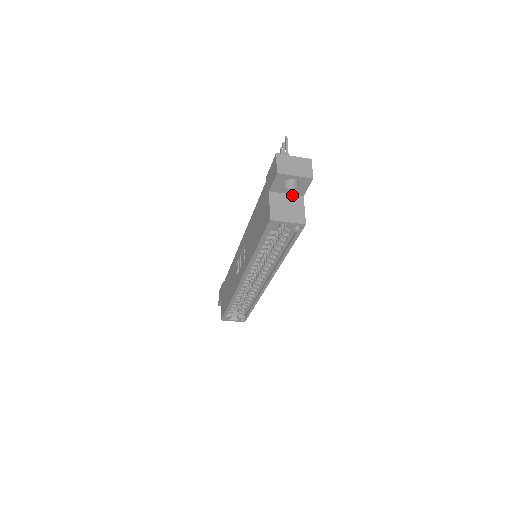
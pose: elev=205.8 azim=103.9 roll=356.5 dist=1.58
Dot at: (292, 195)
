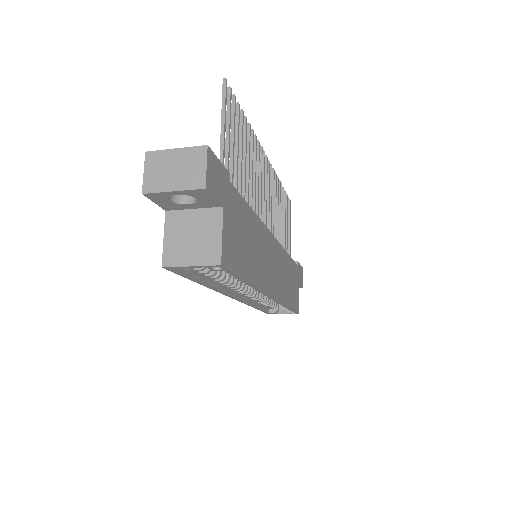
Dot at: (203, 209)
